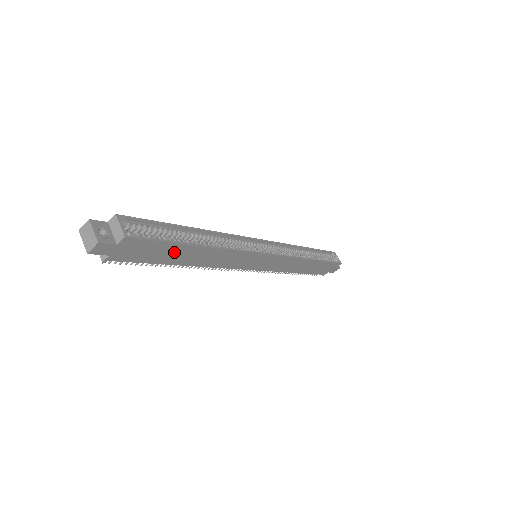
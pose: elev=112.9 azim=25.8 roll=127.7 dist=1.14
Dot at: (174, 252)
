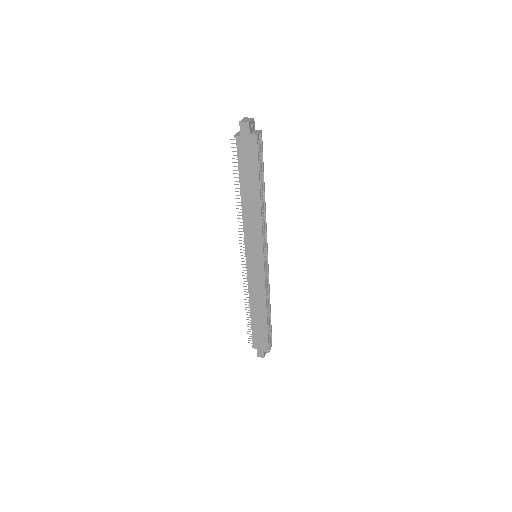
Dot at: (251, 177)
